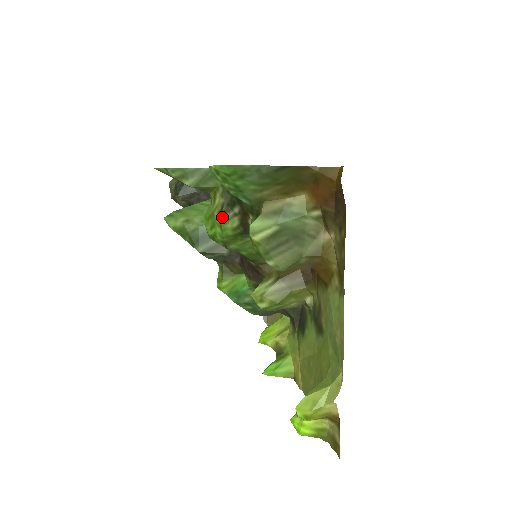
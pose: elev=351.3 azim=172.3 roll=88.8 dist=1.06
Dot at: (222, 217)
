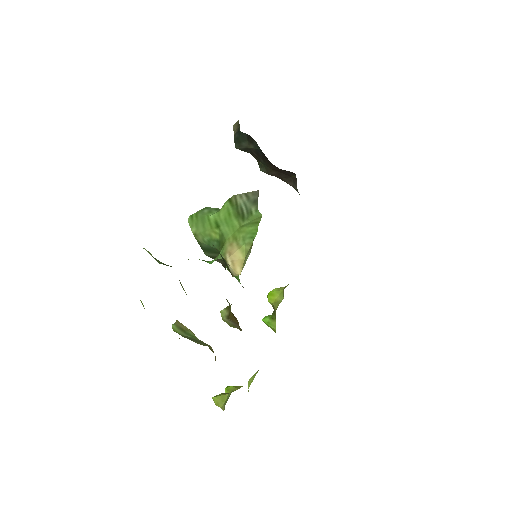
Dot at: (181, 285)
